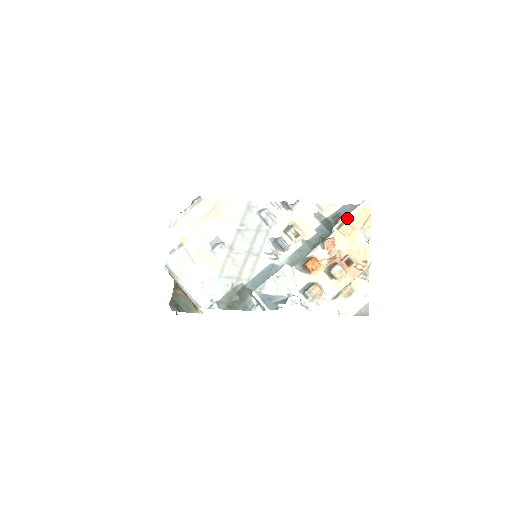
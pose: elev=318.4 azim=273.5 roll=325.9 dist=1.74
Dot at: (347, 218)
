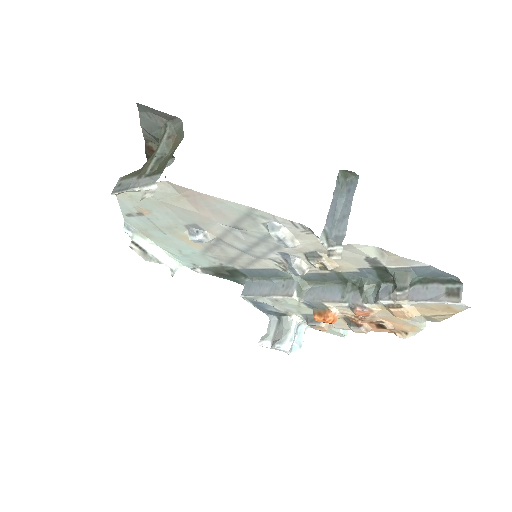
Dot at: (409, 304)
